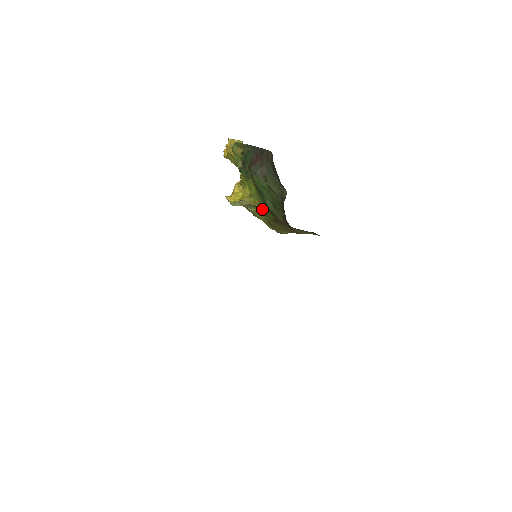
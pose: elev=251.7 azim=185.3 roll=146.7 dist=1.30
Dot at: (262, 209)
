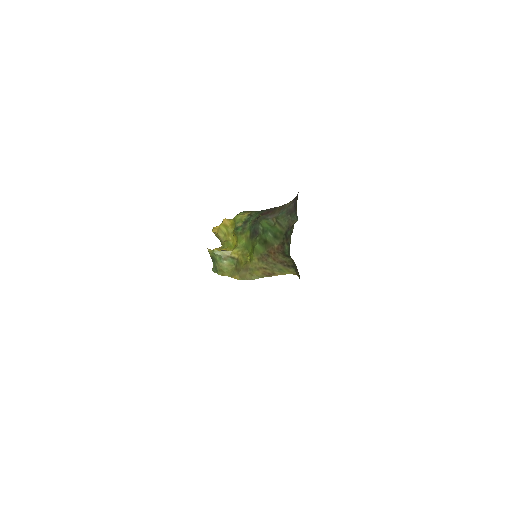
Dot at: (243, 257)
